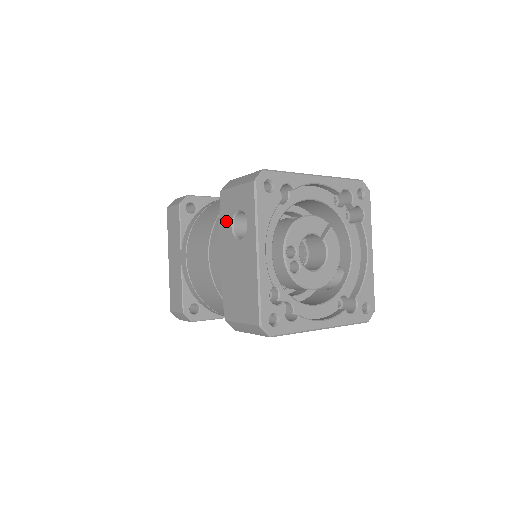
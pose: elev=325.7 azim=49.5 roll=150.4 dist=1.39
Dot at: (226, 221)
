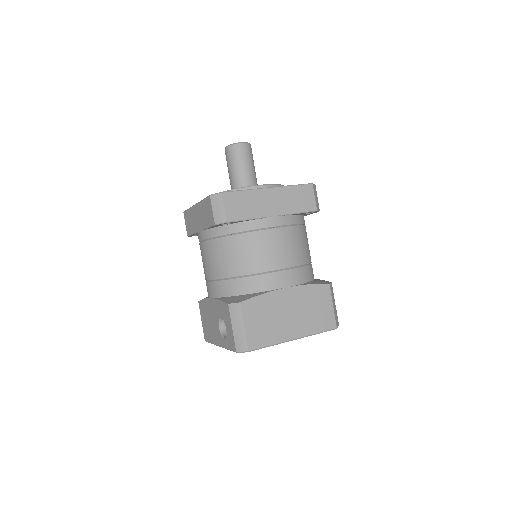
Dot at: (221, 311)
